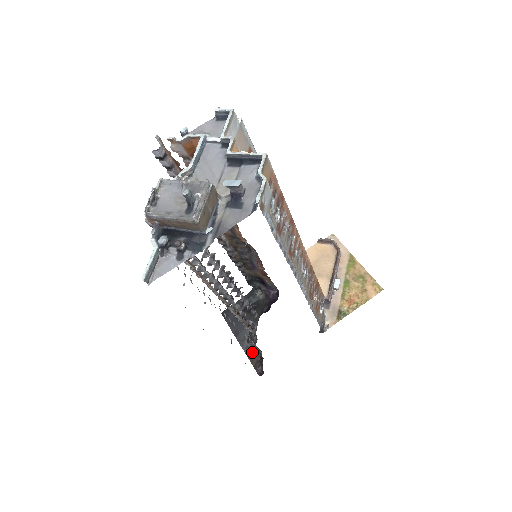
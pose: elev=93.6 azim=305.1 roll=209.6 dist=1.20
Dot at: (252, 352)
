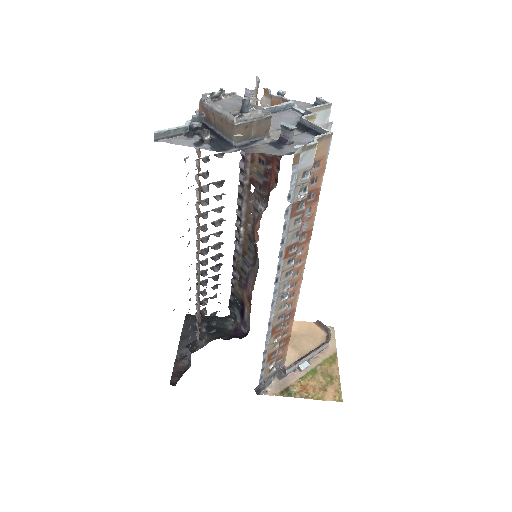
Dot at: (182, 360)
